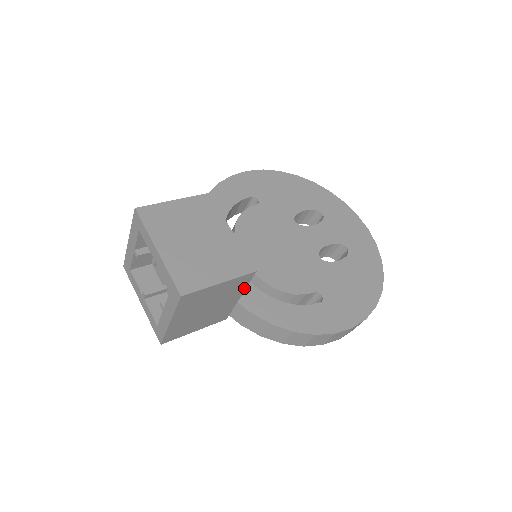
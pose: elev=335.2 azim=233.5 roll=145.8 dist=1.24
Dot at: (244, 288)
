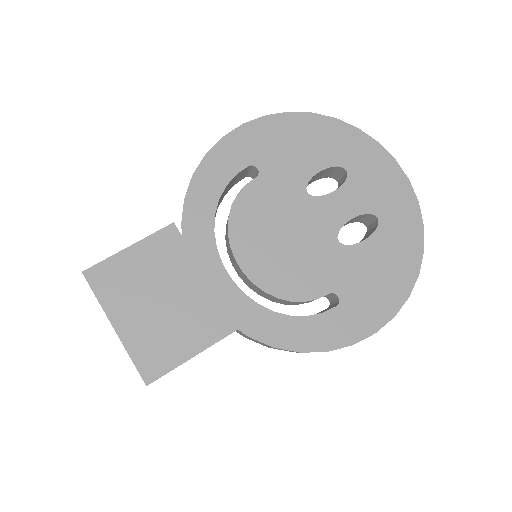
Dot at: occluded
